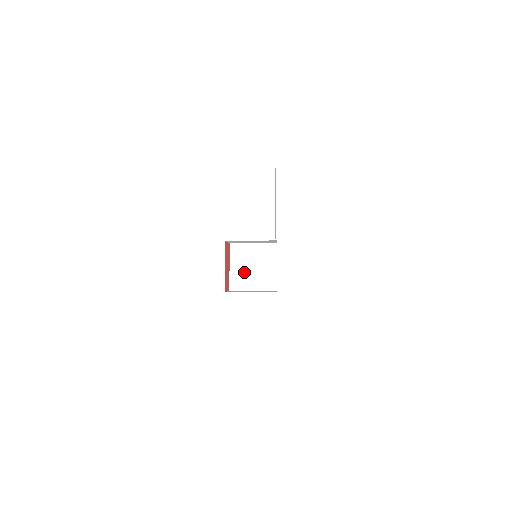
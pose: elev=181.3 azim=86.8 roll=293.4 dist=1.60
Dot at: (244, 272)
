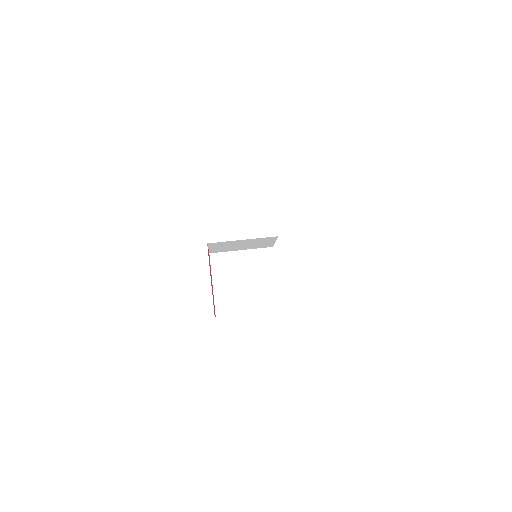
Dot at: (233, 289)
